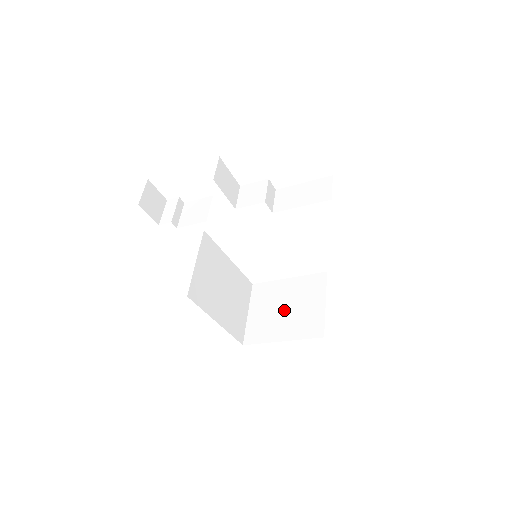
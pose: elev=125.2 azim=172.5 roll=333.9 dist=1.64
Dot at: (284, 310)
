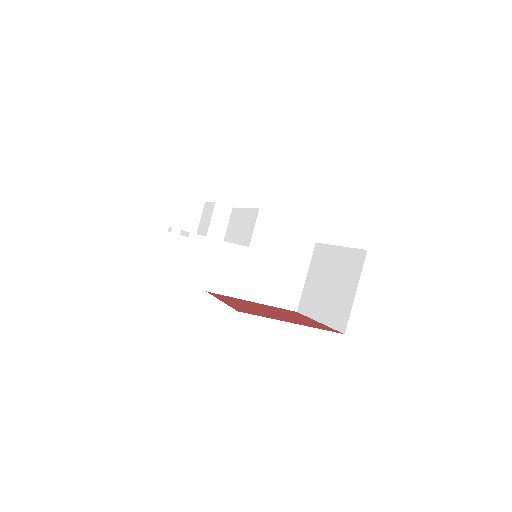
Dot at: (327, 286)
